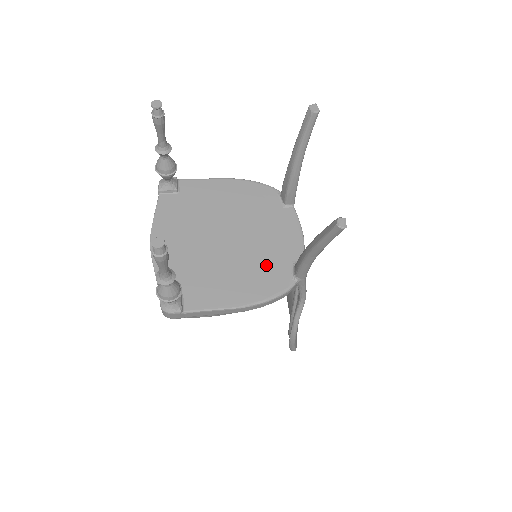
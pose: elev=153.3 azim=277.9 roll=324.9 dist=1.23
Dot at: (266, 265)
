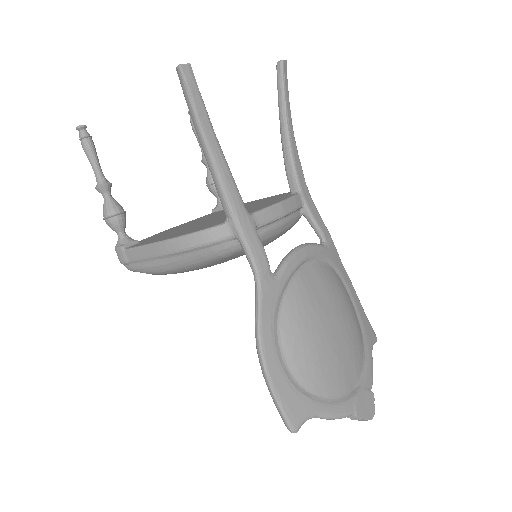
Dot at: (218, 221)
